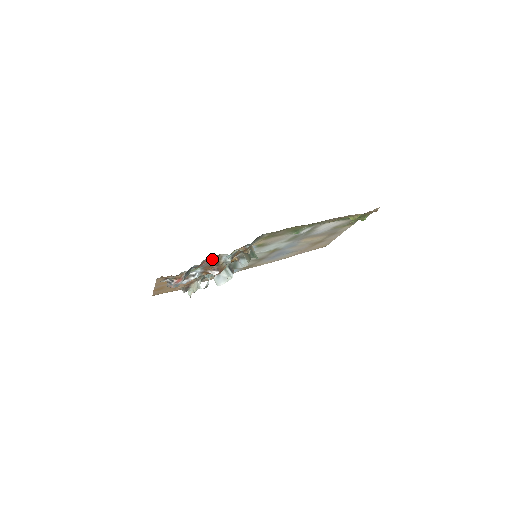
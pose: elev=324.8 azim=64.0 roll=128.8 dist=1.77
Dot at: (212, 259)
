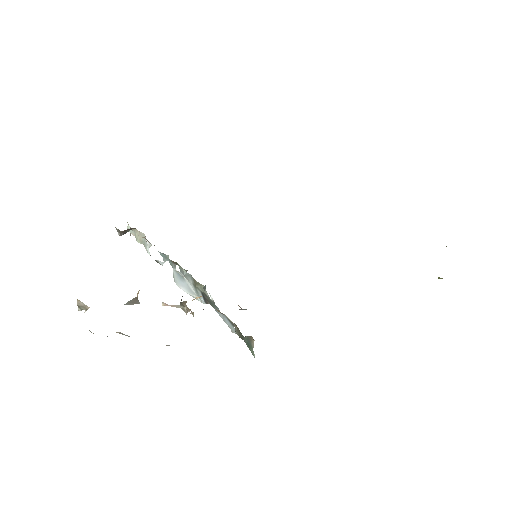
Dot at: occluded
